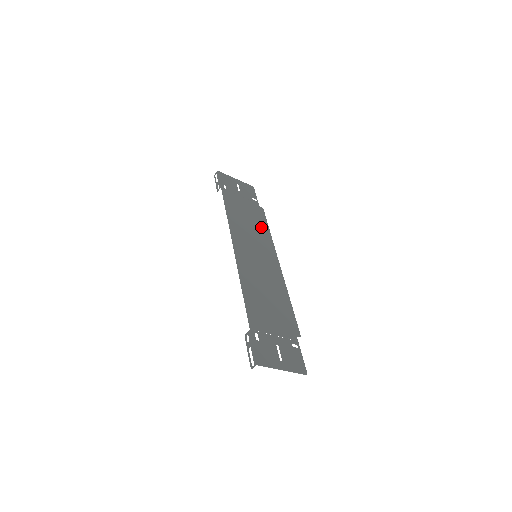
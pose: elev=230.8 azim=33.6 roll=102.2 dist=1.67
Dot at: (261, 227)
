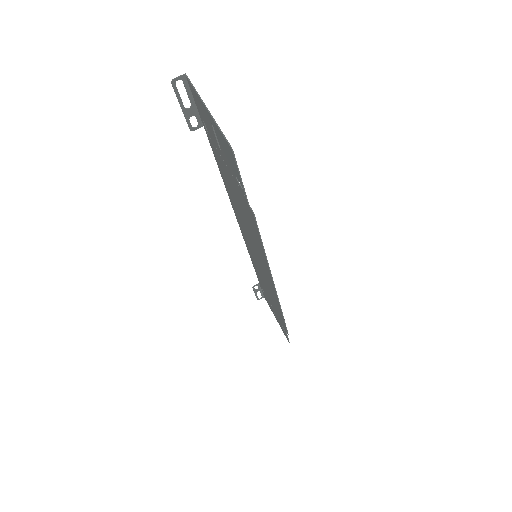
Dot at: occluded
